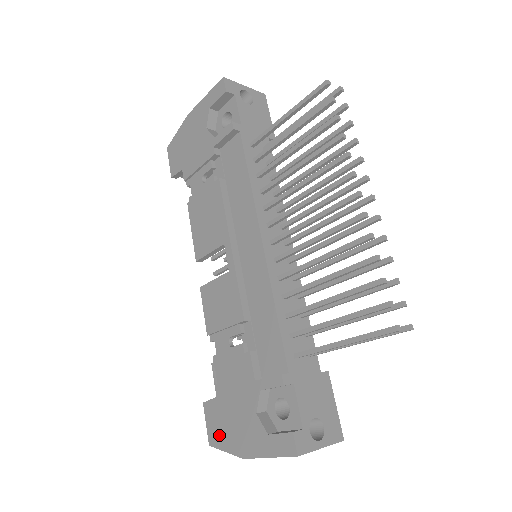
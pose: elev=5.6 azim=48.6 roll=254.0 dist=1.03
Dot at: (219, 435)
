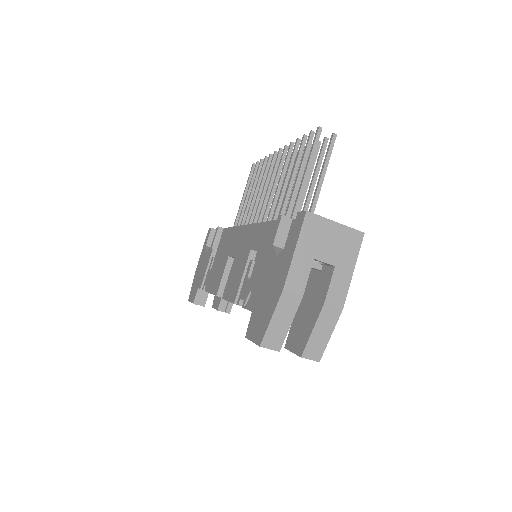
Dot at: (262, 322)
